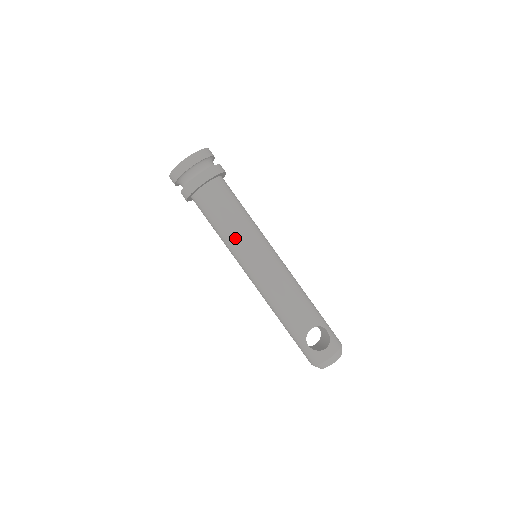
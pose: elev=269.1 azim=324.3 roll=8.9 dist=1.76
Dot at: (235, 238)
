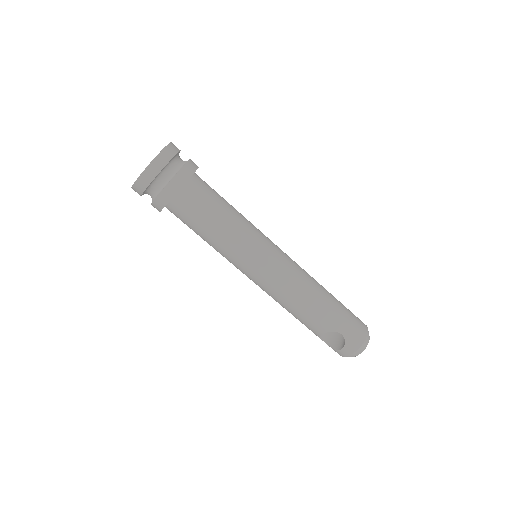
Dot at: (220, 253)
